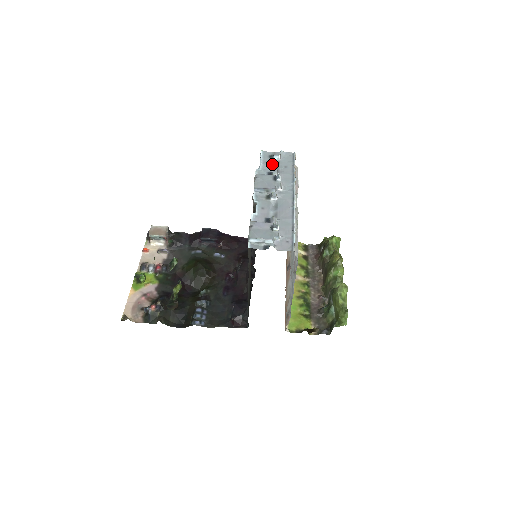
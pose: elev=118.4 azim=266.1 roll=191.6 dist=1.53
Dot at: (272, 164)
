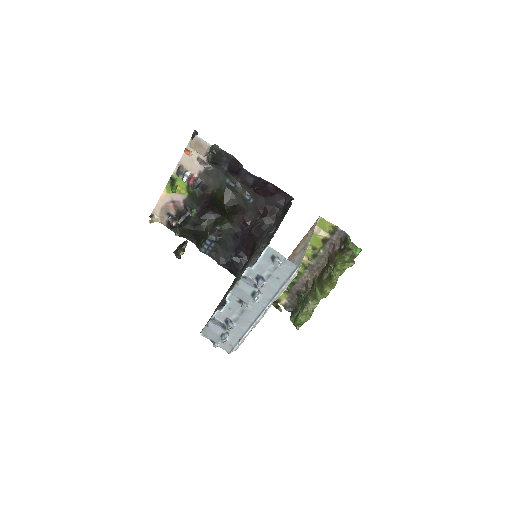
Dot at: (268, 267)
